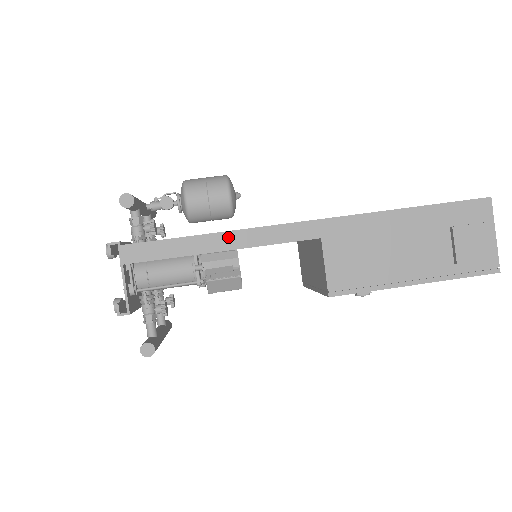
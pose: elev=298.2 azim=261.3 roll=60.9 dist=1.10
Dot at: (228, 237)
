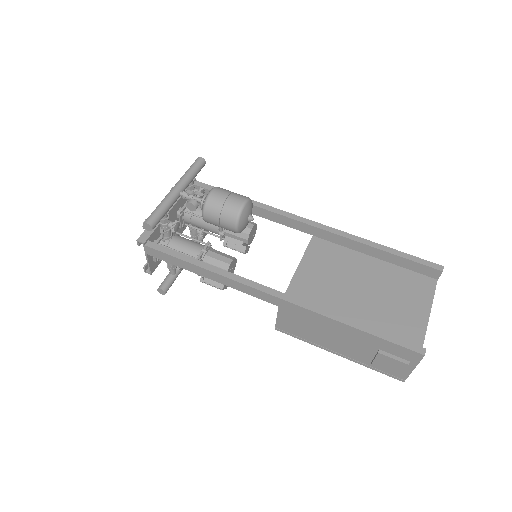
Dot at: (214, 275)
